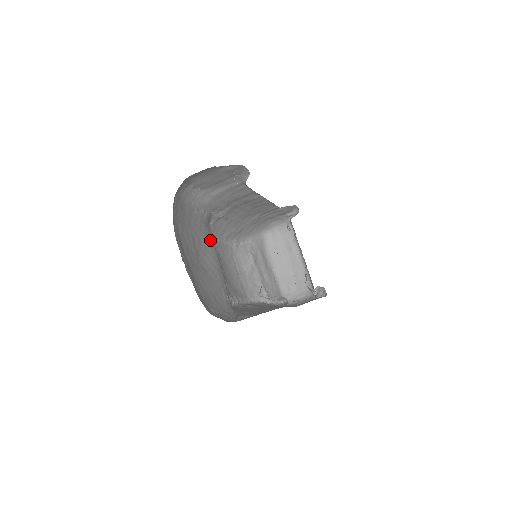
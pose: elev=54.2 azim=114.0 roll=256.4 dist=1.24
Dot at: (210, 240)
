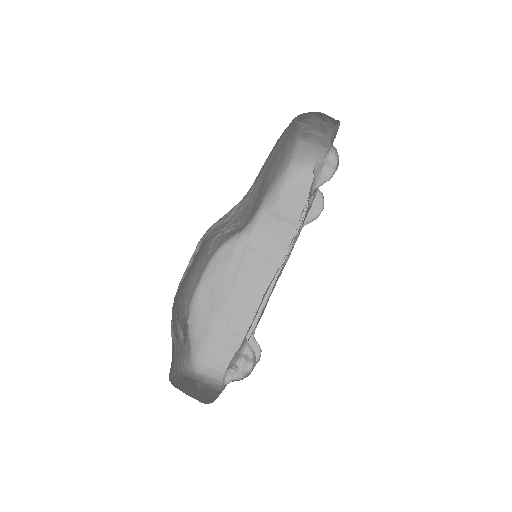
Dot at: (255, 207)
